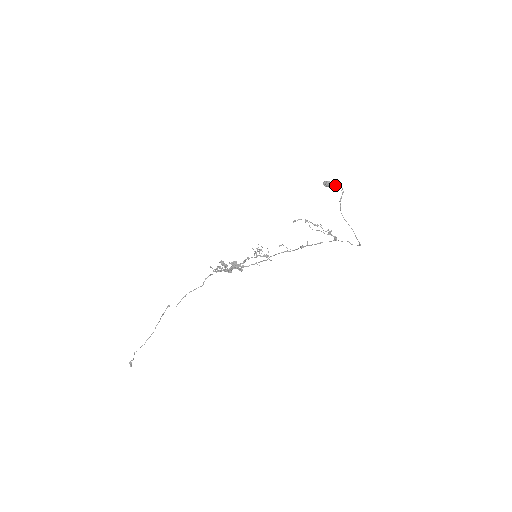
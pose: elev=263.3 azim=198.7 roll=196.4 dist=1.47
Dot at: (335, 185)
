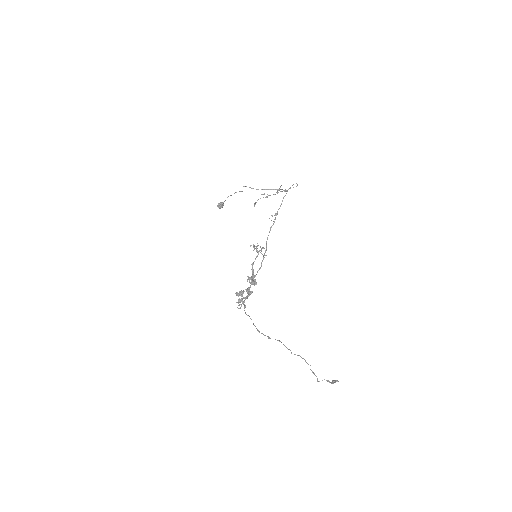
Dot at: (230, 195)
